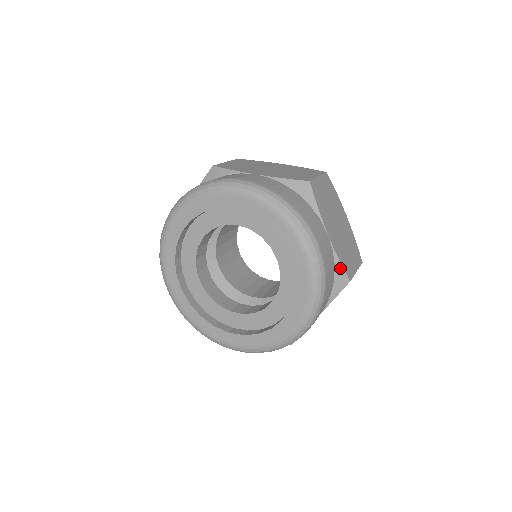
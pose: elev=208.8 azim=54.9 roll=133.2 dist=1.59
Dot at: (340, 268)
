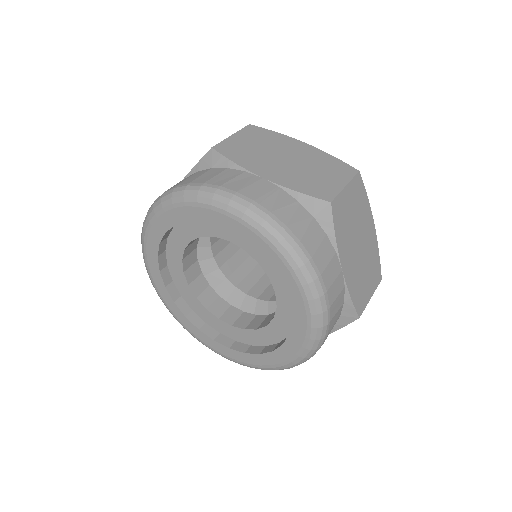
Dot at: (350, 305)
